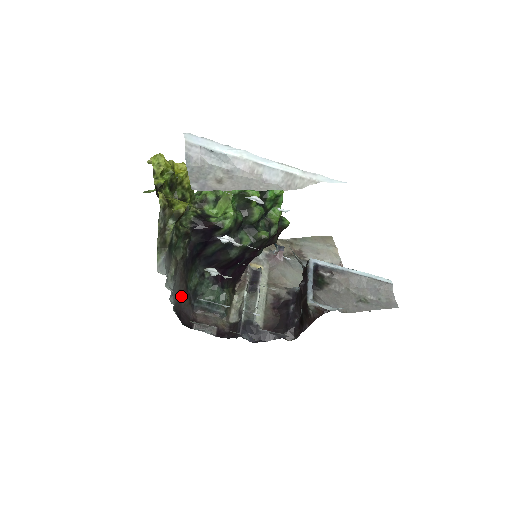
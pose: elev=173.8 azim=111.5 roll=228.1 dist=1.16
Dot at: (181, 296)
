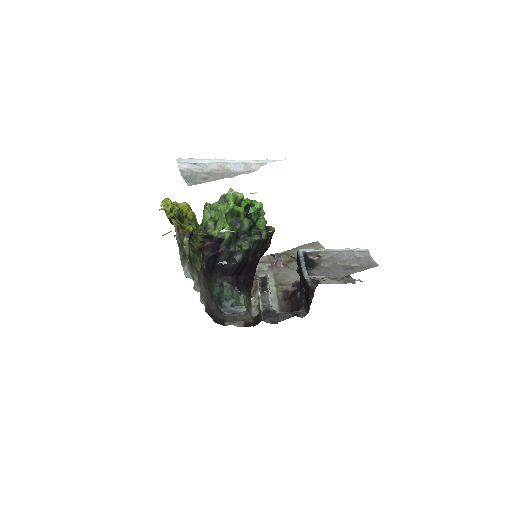
Dot at: (209, 302)
